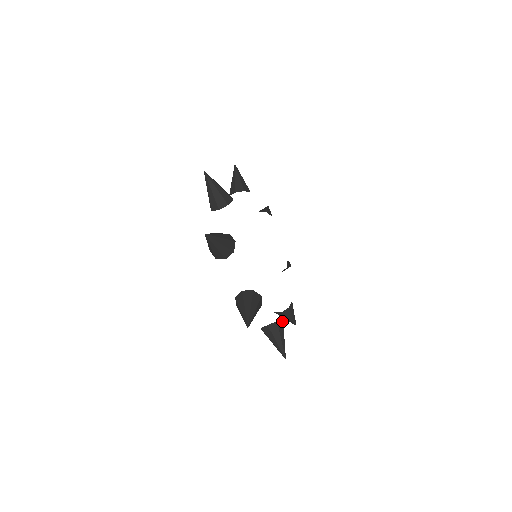
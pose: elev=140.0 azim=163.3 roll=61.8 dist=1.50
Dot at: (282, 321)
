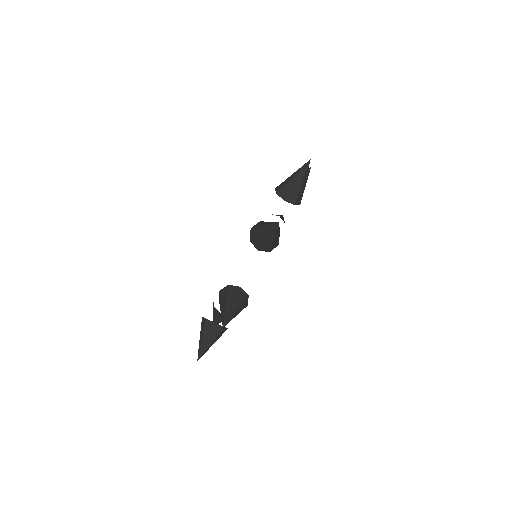
Dot at: (226, 329)
